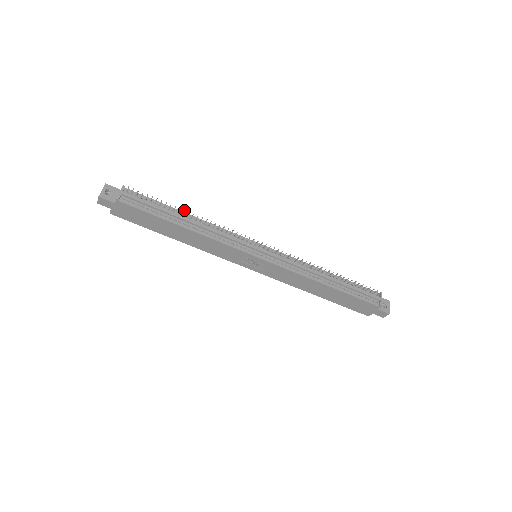
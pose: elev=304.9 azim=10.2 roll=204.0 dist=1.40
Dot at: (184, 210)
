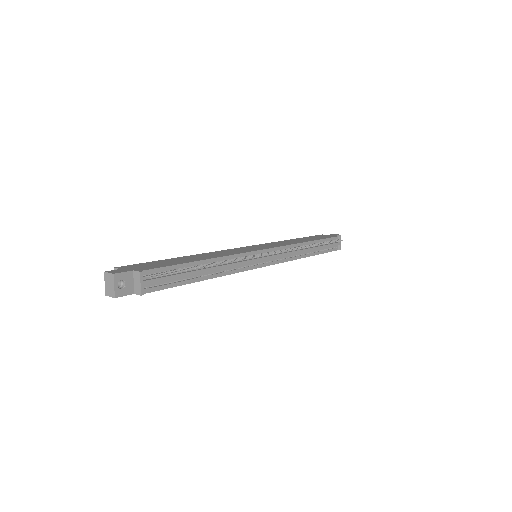
Dot at: occluded
